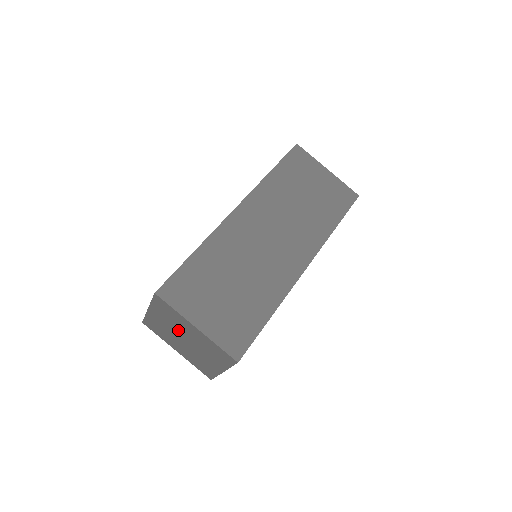
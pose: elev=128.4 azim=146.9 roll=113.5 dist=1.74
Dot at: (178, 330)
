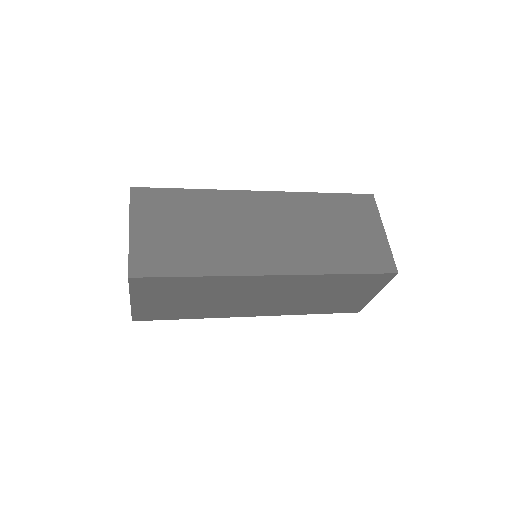
Dot at: occluded
